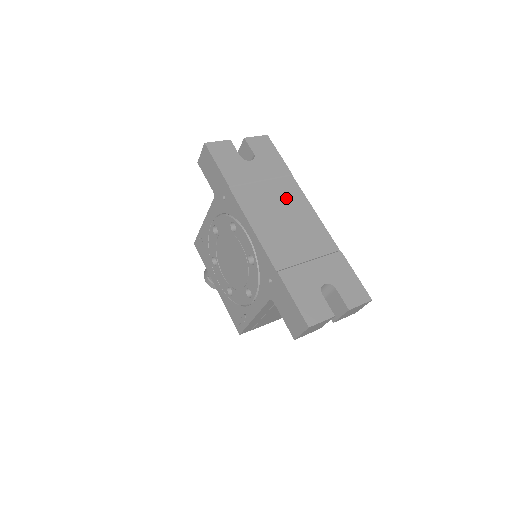
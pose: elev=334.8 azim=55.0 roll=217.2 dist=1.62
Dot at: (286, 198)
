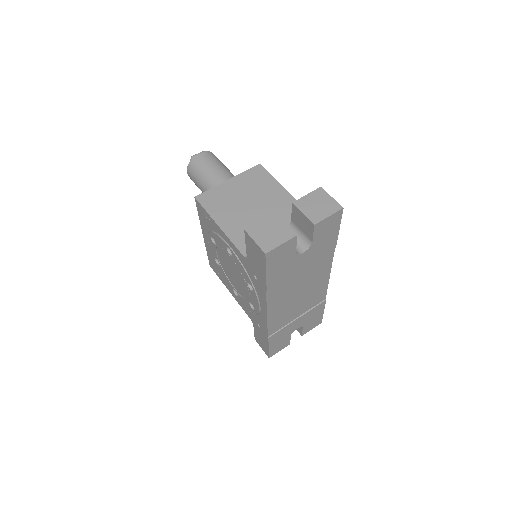
Dot at: (313, 275)
